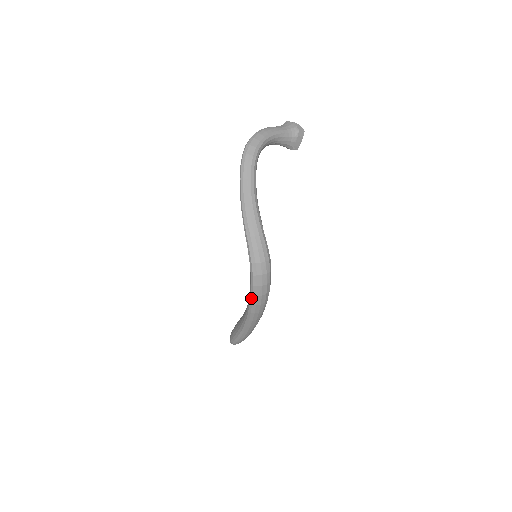
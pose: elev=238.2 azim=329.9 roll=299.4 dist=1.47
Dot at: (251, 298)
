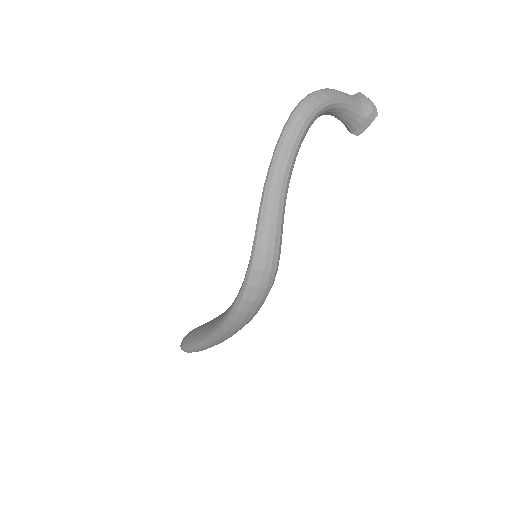
Dot at: (232, 311)
